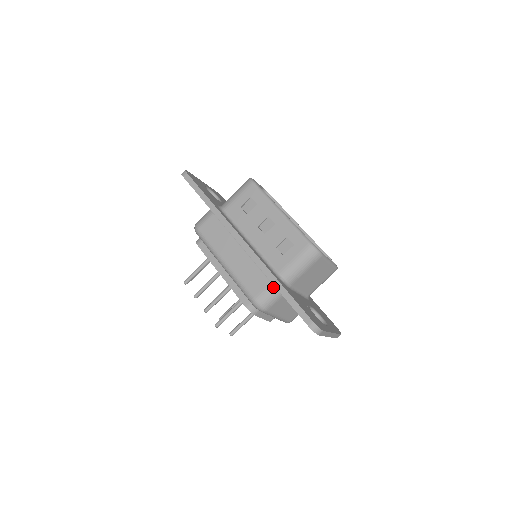
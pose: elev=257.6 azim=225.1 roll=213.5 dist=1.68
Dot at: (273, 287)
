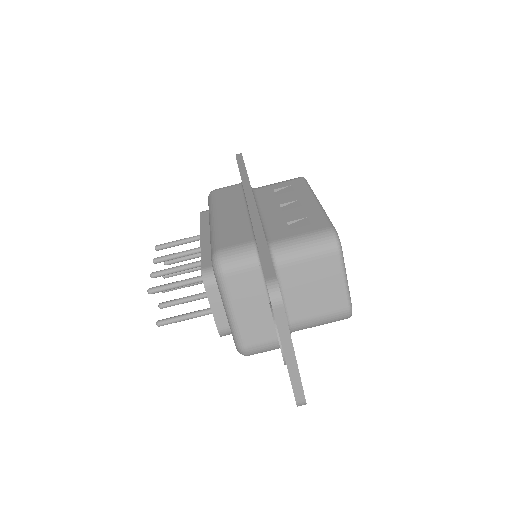
Dot at: (252, 246)
